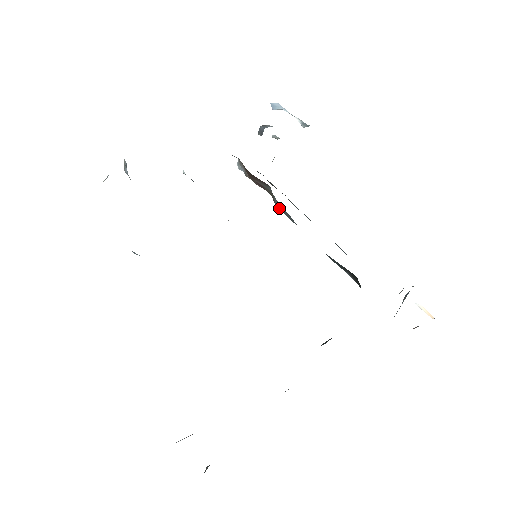
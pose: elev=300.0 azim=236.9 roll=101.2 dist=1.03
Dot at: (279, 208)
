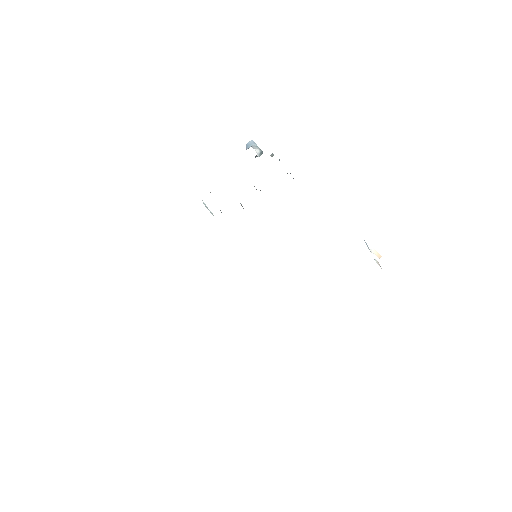
Dot at: occluded
